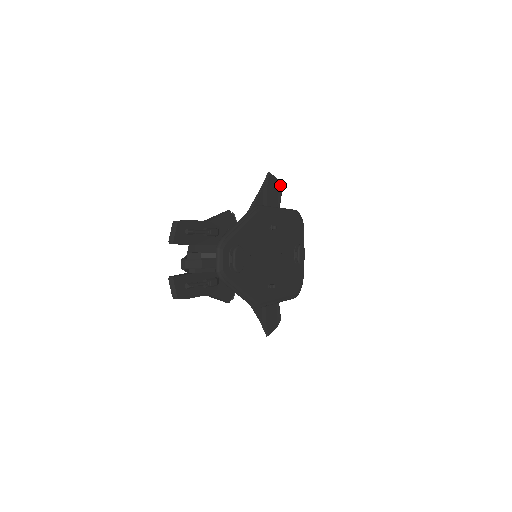
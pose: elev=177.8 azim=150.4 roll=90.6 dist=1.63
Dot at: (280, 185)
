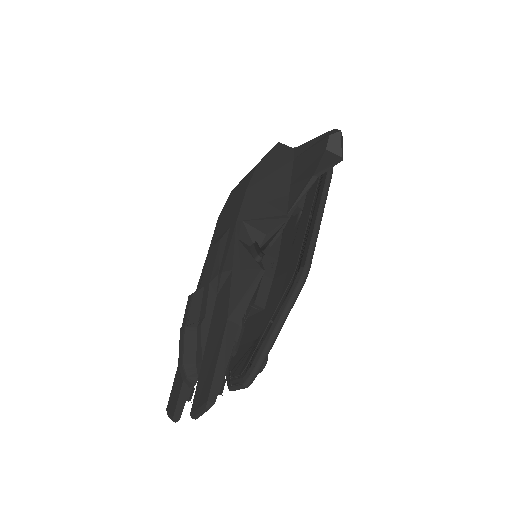
Dot at: occluded
